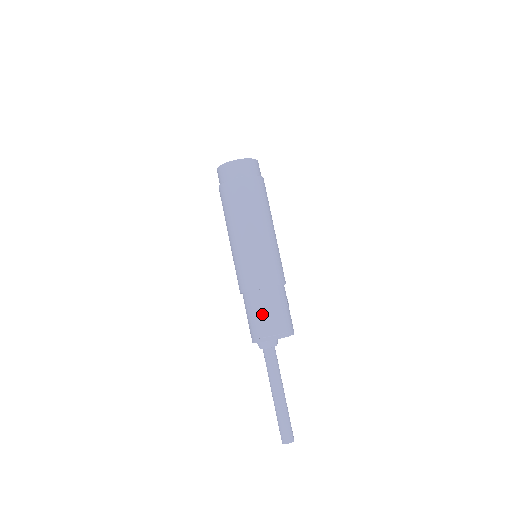
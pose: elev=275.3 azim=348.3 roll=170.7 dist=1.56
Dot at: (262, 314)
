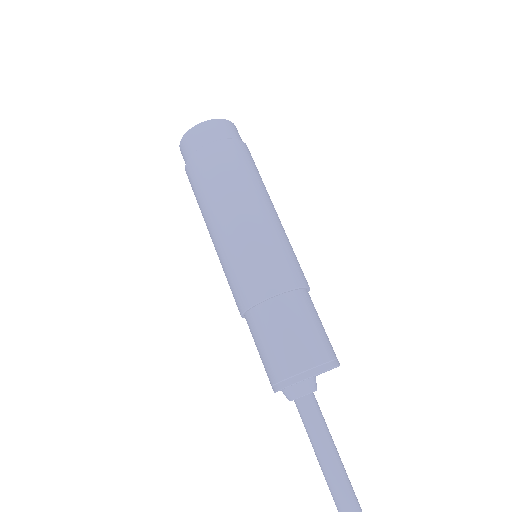
Dot at: (301, 330)
